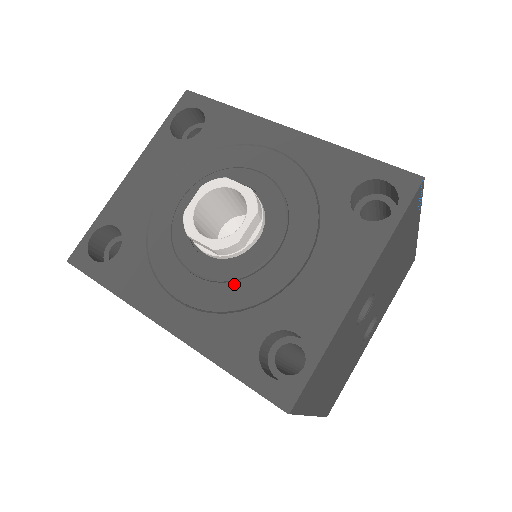
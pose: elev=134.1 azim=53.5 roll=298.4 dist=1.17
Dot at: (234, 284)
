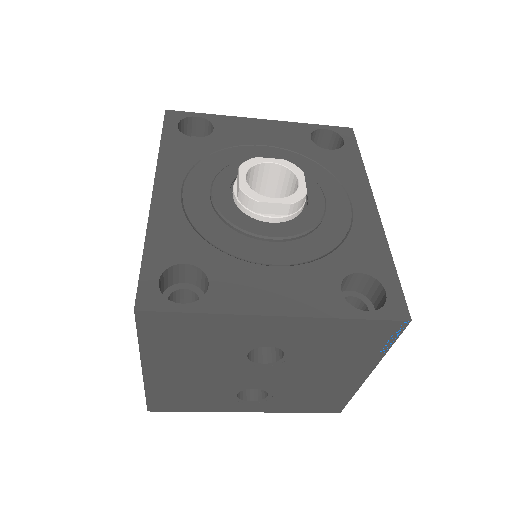
Dot at: (221, 223)
